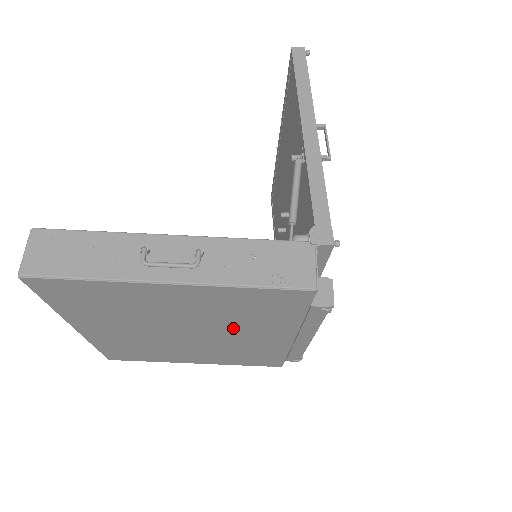
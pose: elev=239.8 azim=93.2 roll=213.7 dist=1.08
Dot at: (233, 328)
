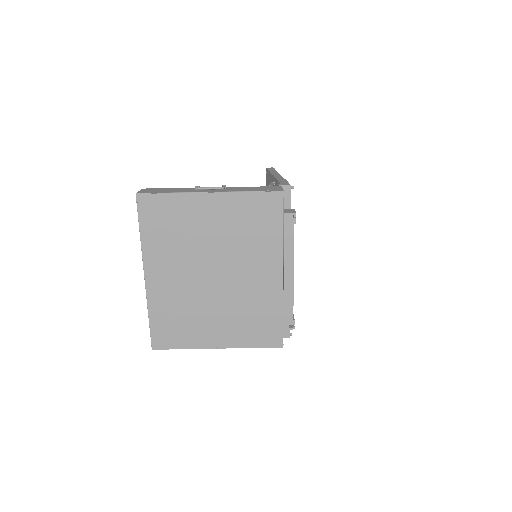
Dot at: (243, 258)
